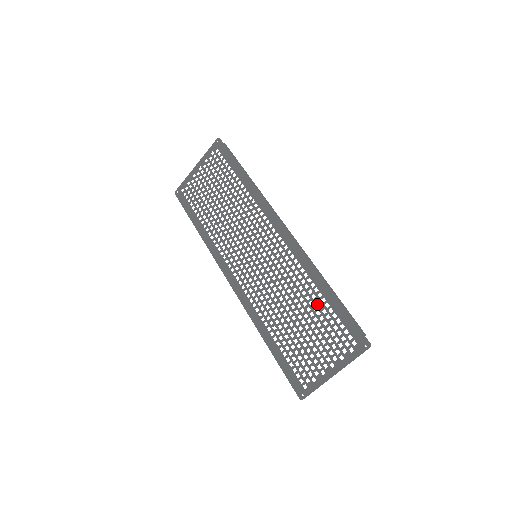
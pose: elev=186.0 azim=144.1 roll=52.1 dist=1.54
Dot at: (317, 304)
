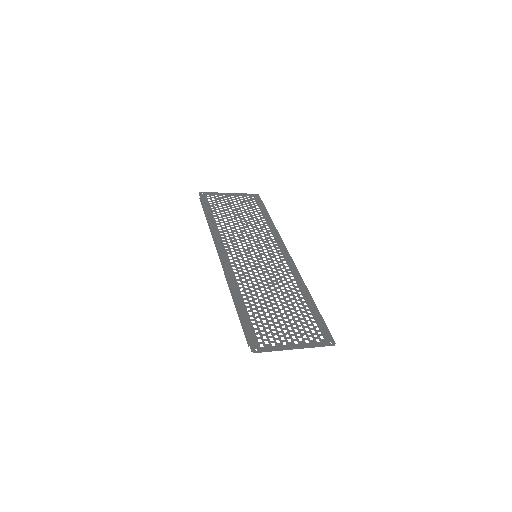
Dot at: (299, 303)
